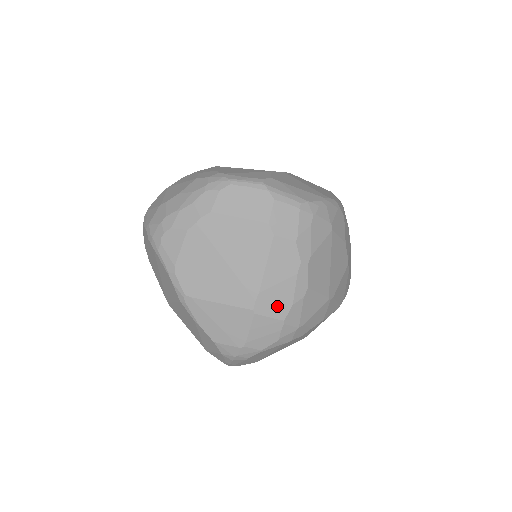
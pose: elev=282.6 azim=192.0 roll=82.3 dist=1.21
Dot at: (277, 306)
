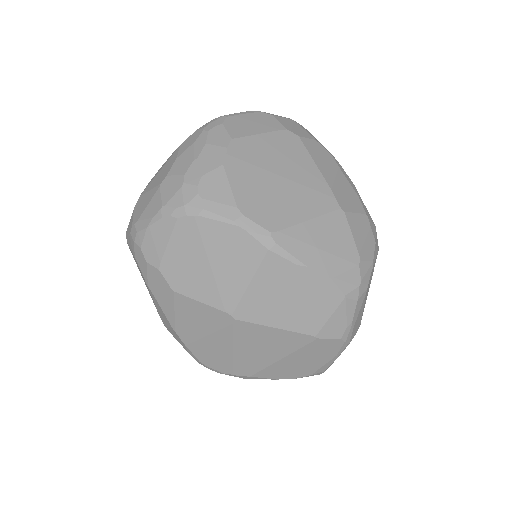
Dot at: (351, 200)
